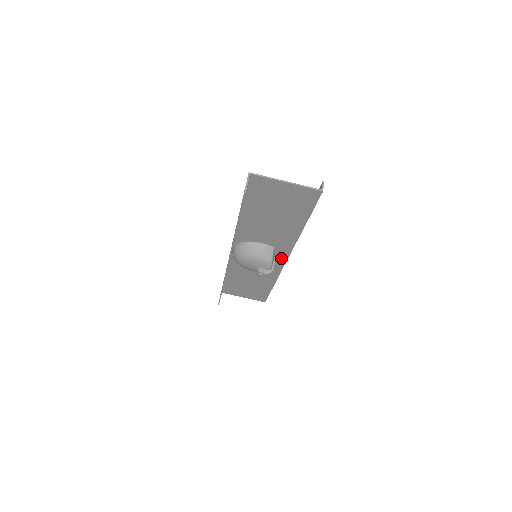
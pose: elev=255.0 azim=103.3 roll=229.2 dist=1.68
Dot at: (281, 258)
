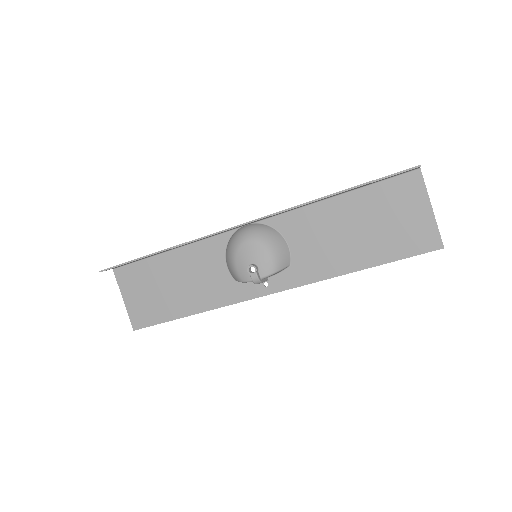
Dot at: (271, 285)
